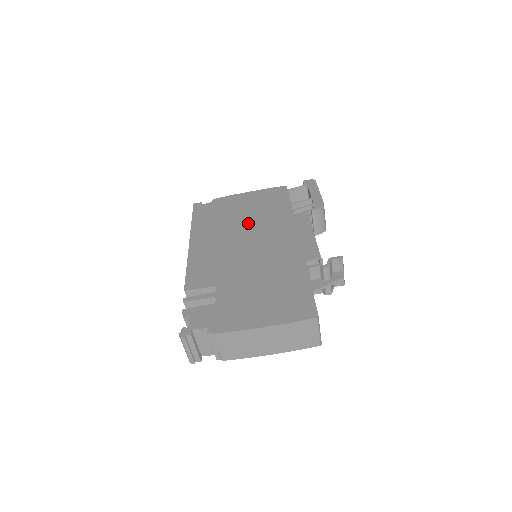
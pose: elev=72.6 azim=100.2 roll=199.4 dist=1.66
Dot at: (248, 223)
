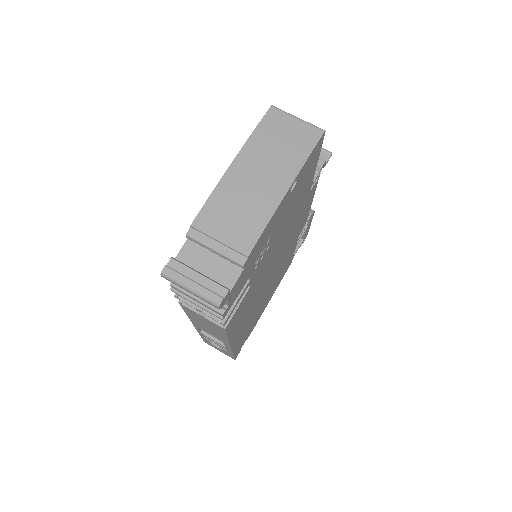
Dot at: occluded
